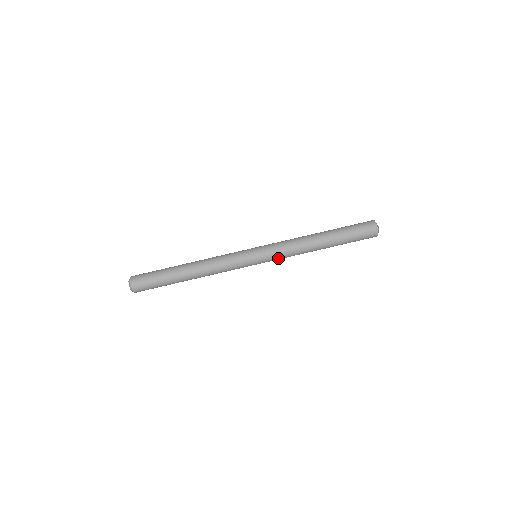
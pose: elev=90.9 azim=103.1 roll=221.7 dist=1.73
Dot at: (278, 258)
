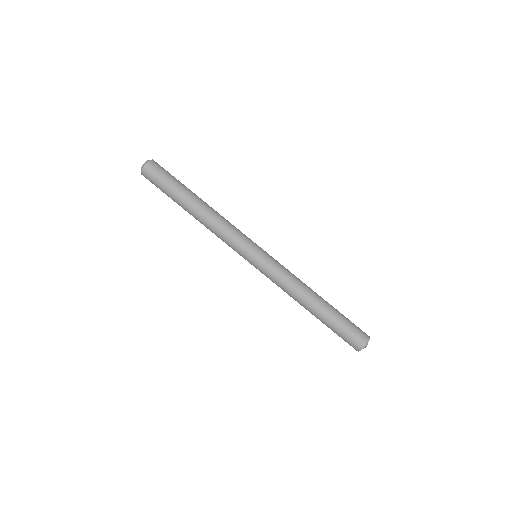
Dot at: occluded
